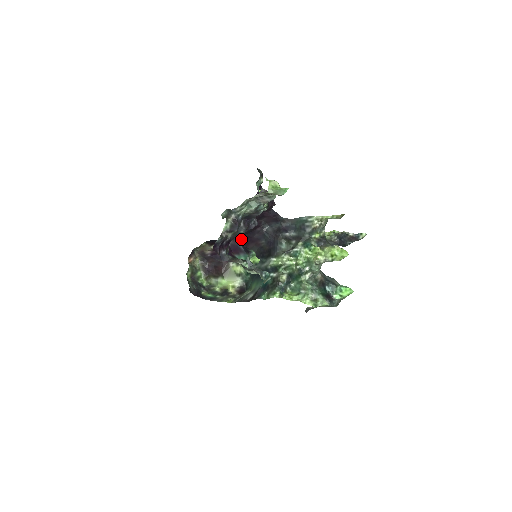
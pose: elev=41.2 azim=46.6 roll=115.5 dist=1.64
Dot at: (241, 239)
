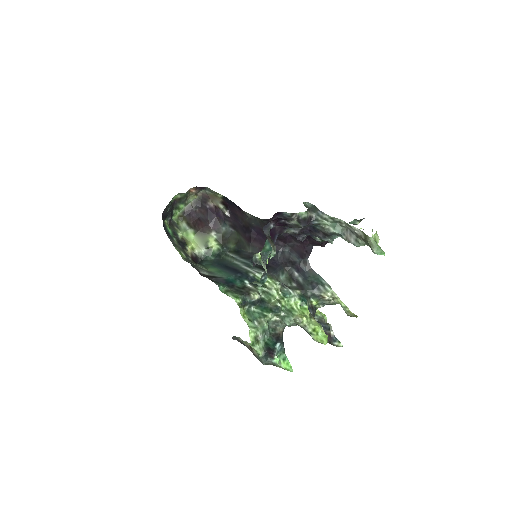
Dot at: (257, 231)
